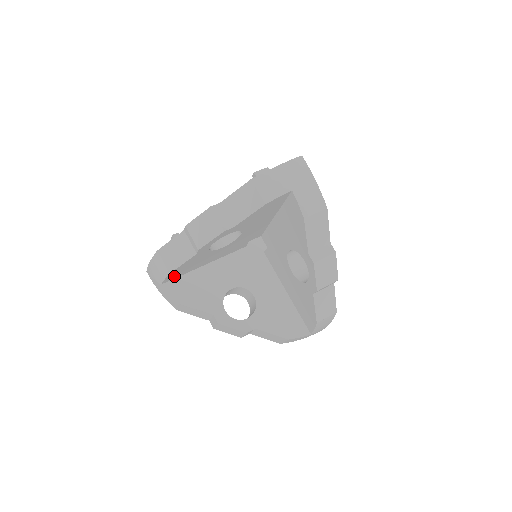
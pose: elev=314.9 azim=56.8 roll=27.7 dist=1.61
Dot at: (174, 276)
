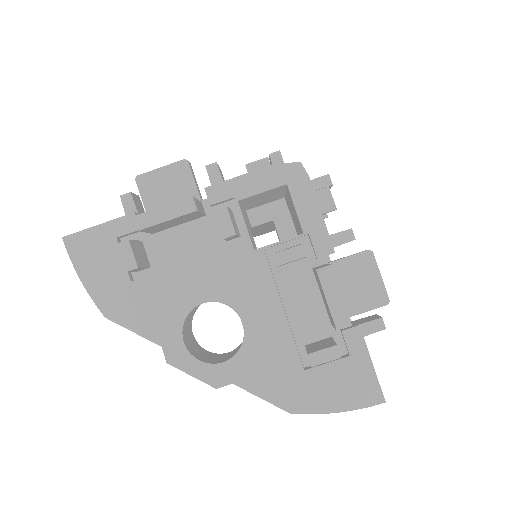
Dot at: occluded
